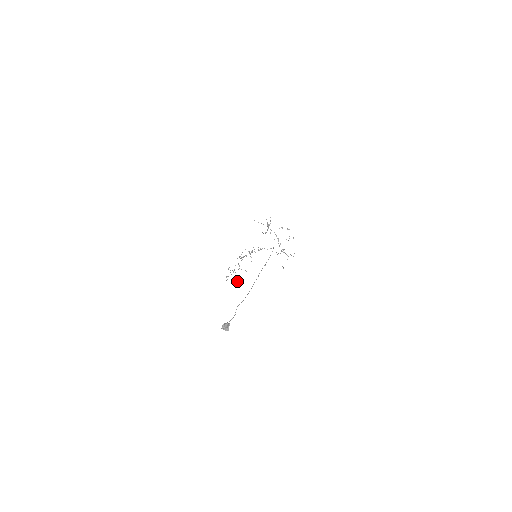
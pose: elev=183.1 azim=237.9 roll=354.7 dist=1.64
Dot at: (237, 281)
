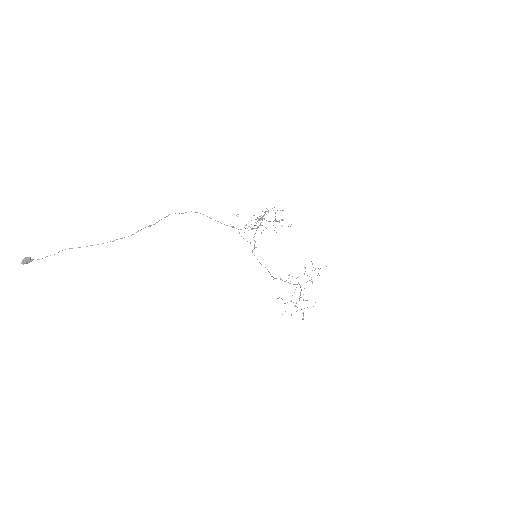
Dot at: (303, 316)
